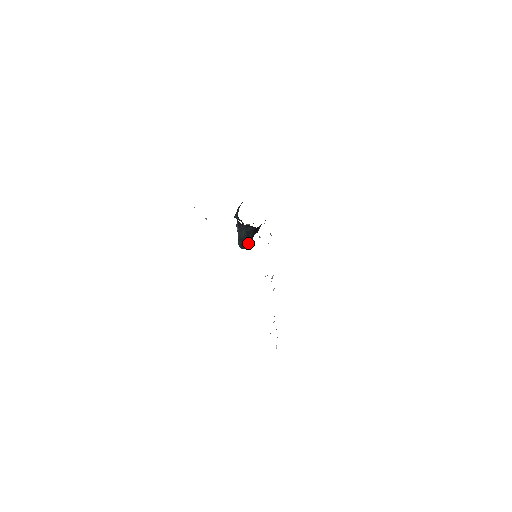
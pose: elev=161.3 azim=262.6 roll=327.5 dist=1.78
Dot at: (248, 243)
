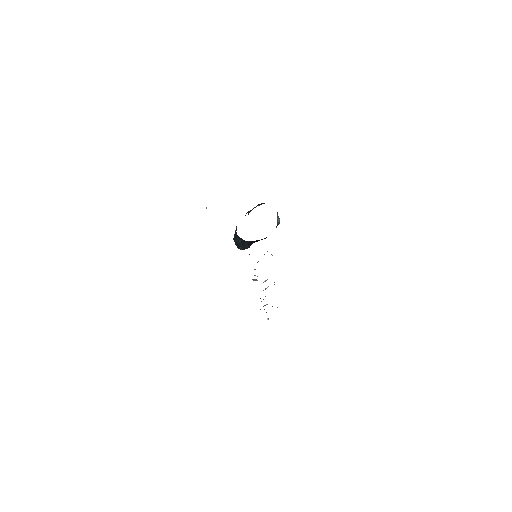
Dot at: (242, 248)
